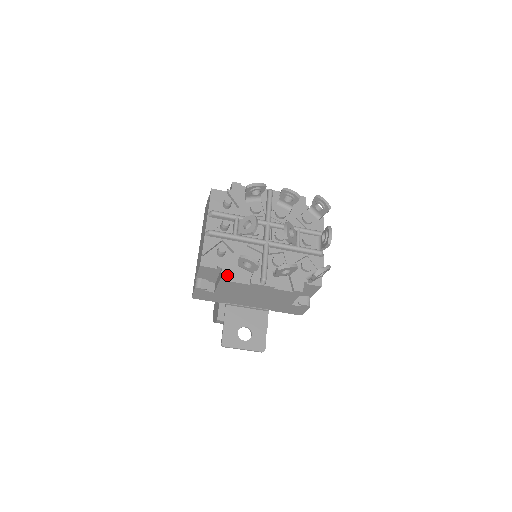
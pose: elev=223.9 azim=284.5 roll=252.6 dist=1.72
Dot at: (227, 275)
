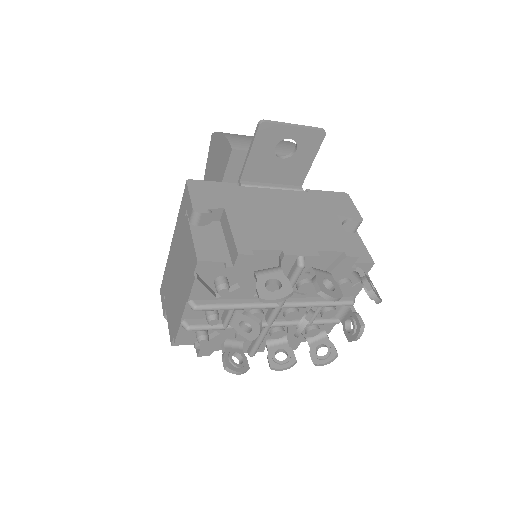
Dot at: (206, 353)
